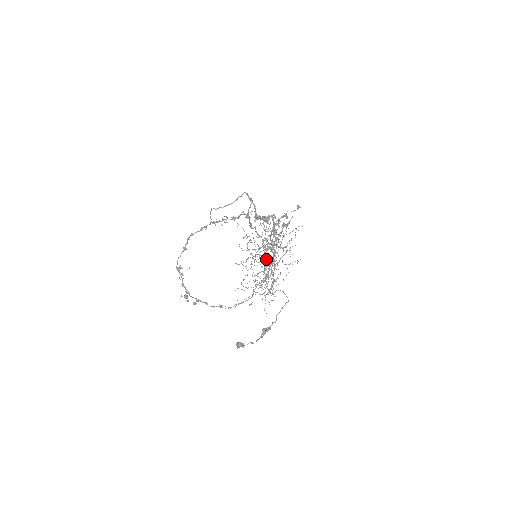
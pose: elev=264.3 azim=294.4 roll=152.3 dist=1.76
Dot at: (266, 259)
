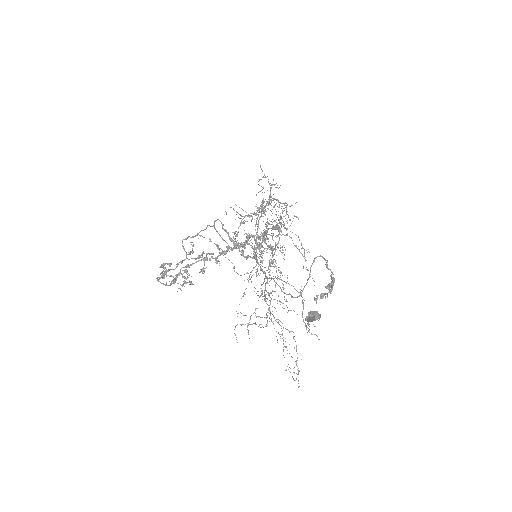
Dot at: occluded
